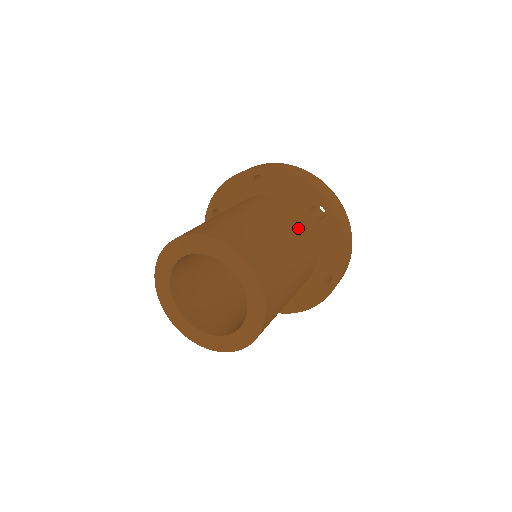
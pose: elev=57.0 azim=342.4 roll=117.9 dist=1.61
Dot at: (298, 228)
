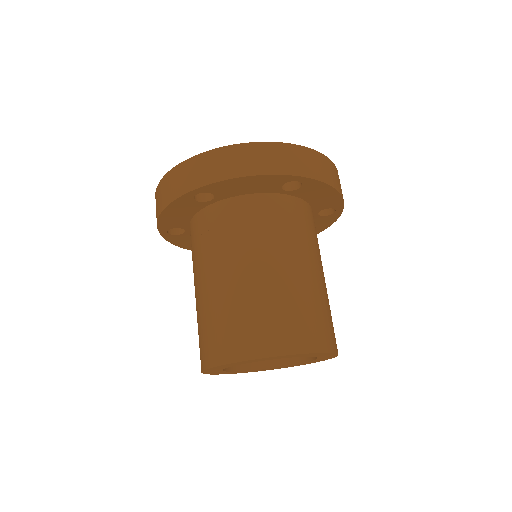
Dot at: occluded
